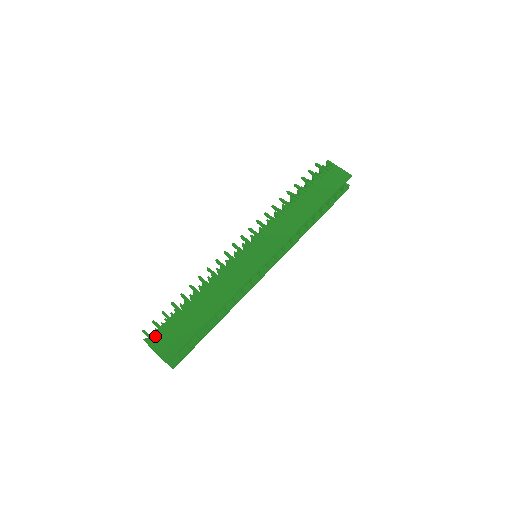
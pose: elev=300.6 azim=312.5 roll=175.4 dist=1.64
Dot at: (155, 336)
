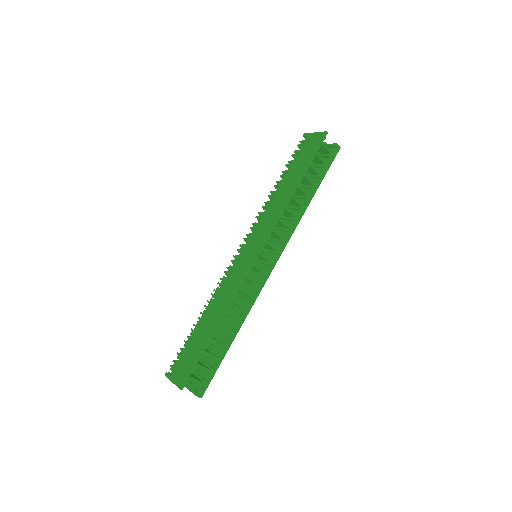
Dot at: (172, 368)
